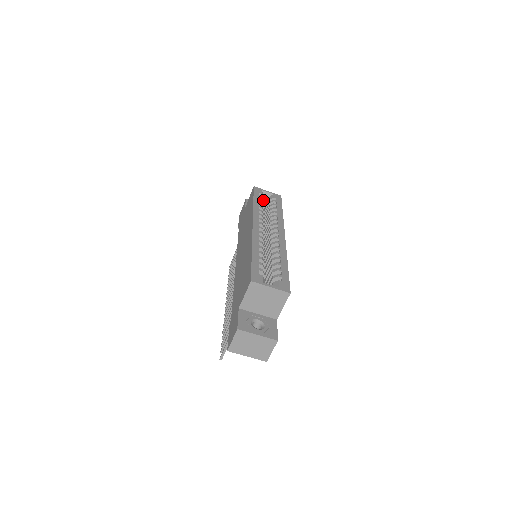
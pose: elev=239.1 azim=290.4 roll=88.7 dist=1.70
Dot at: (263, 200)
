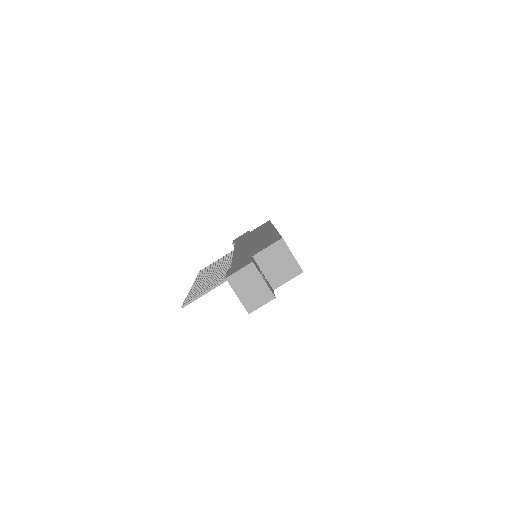
Dot at: occluded
